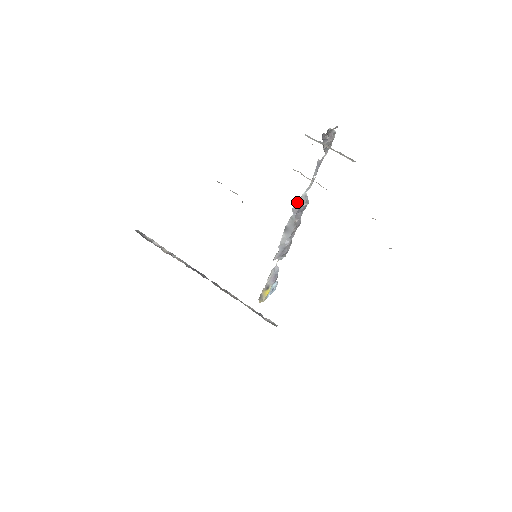
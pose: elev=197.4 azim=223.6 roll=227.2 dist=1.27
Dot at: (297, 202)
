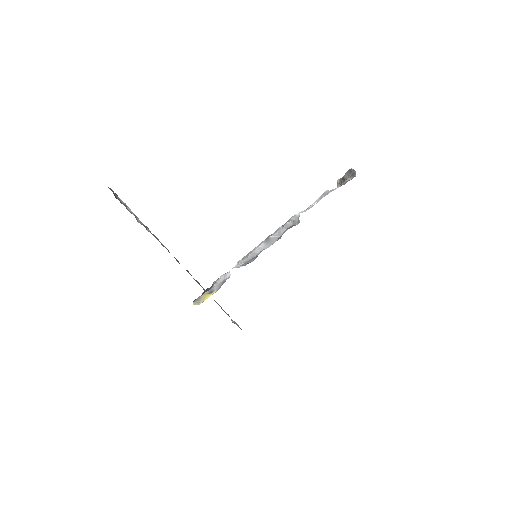
Dot at: (290, 219)
